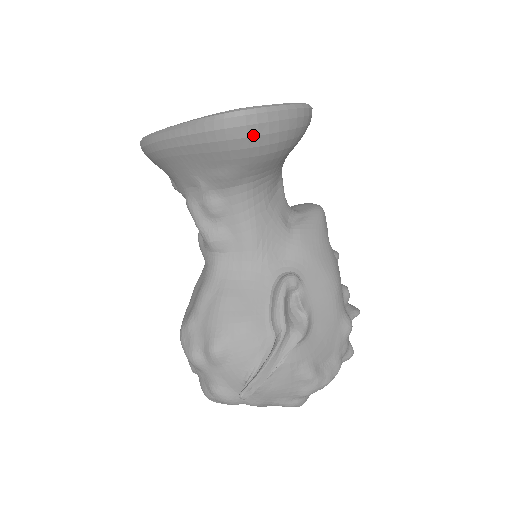
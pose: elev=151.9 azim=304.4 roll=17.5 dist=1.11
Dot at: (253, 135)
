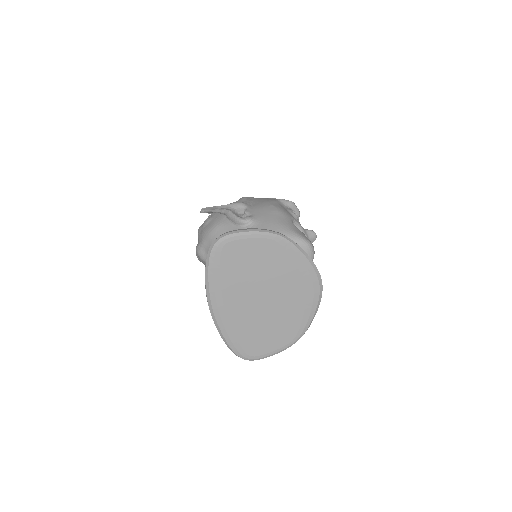
Dot at: occluded
